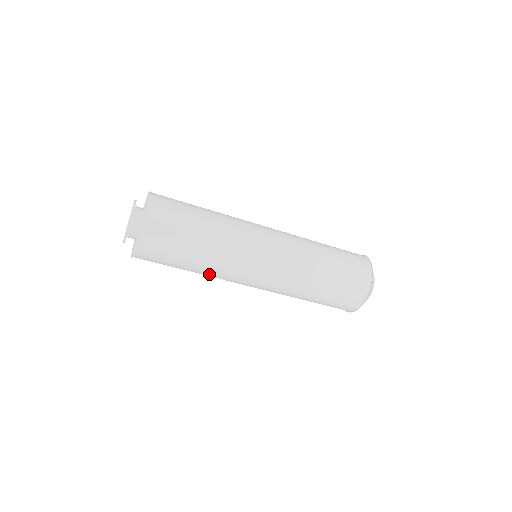
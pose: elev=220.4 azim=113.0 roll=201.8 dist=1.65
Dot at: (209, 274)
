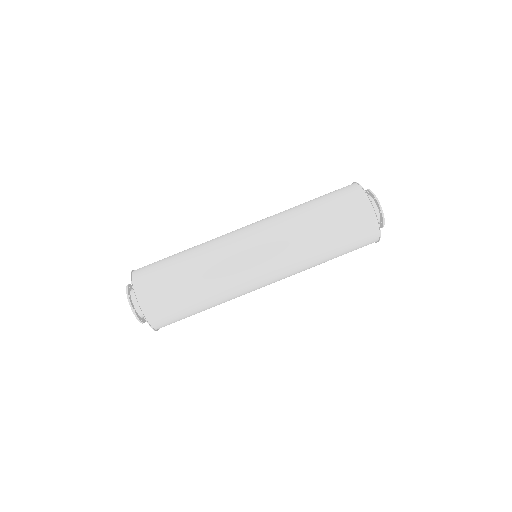
Dot at: (210, 269)
